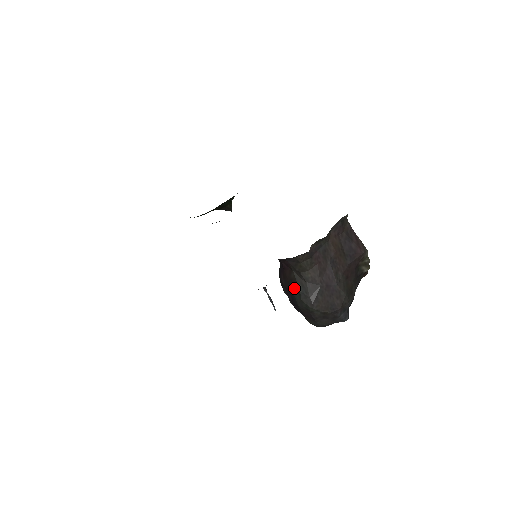
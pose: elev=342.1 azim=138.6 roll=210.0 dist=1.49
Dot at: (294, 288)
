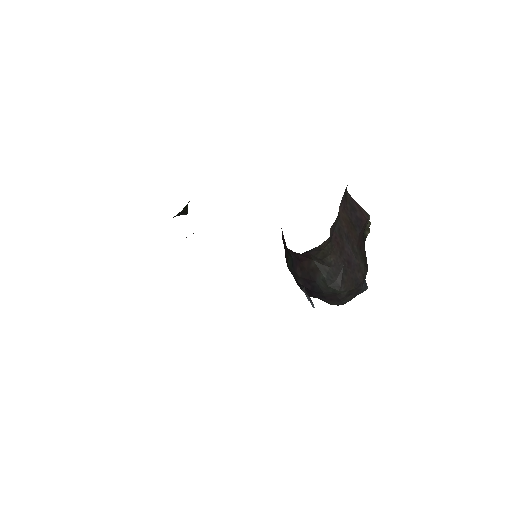
Dot at: (316, 277)
